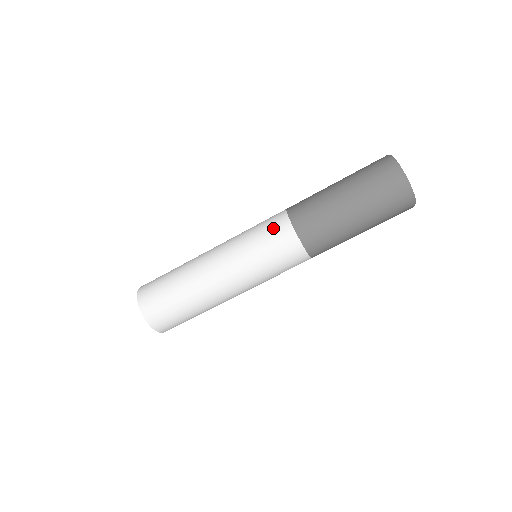
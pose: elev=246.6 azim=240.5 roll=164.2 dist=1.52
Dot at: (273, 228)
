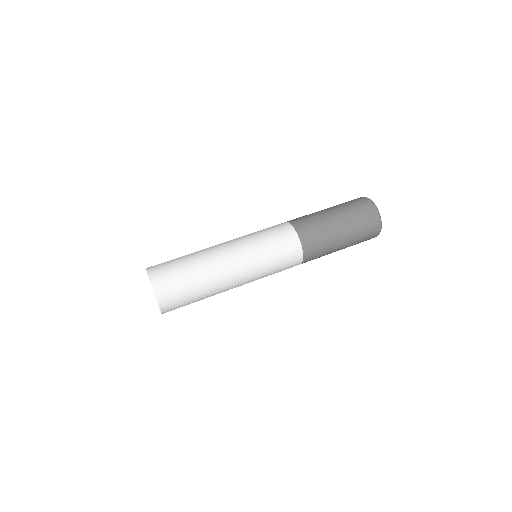
Dot at: occluded
